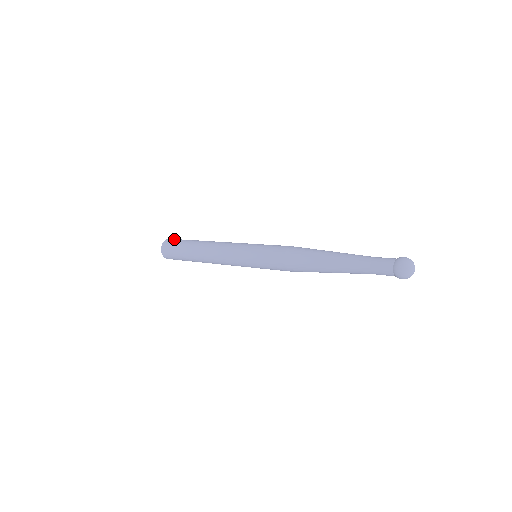
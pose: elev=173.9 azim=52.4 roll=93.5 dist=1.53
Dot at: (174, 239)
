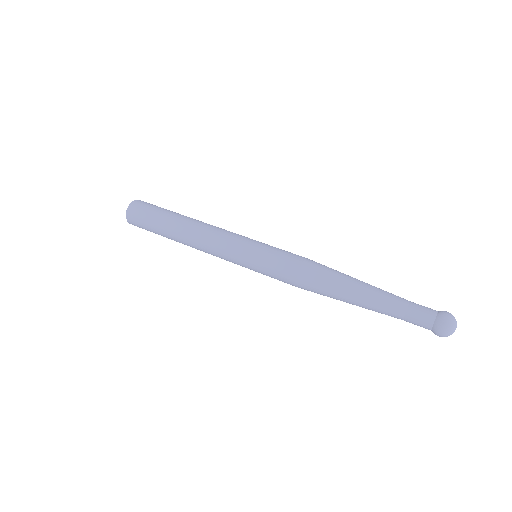
Dot at: (136, 219)
